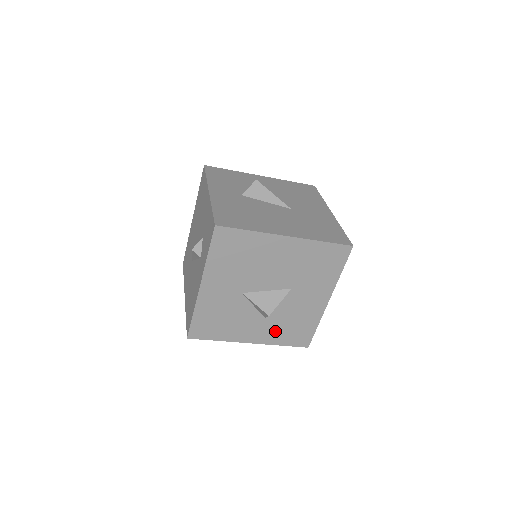
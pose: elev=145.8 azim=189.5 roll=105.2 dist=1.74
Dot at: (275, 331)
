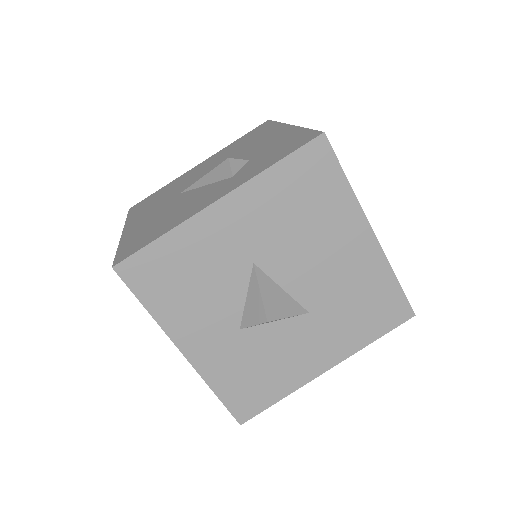
Dot at: (230, 362)
